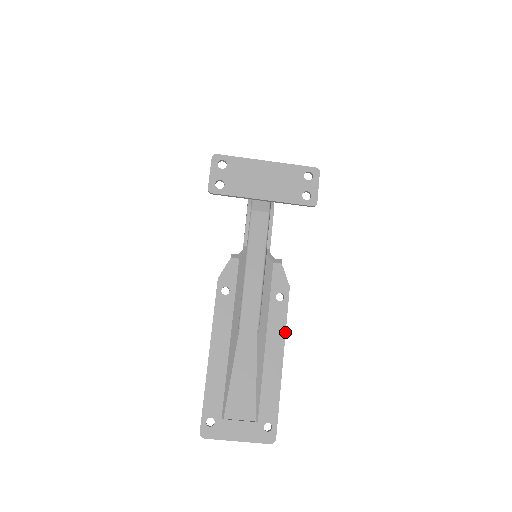
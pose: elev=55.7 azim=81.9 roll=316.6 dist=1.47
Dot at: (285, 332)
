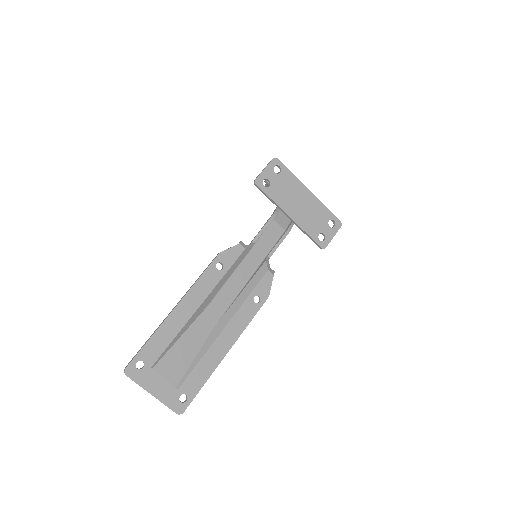
Dot at: occluded
